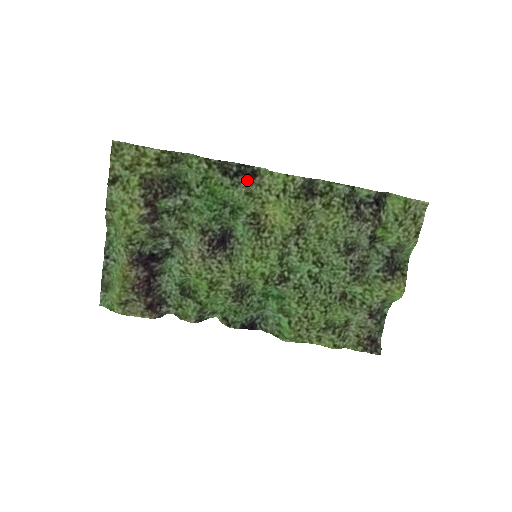
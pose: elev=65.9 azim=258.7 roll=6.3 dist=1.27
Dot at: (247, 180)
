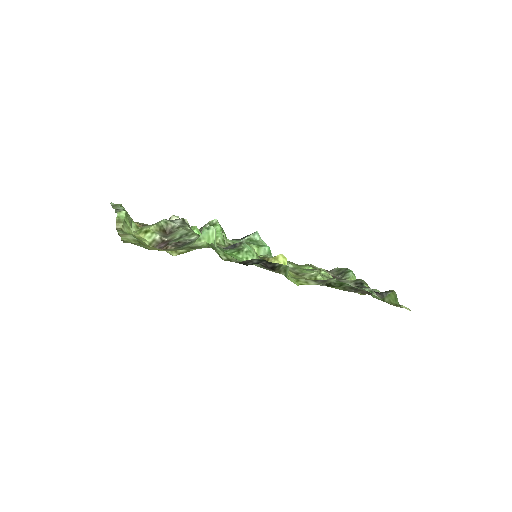
Dot at: (264, 267)
